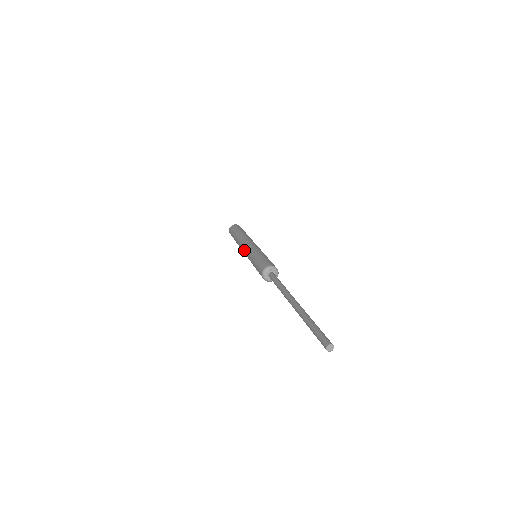
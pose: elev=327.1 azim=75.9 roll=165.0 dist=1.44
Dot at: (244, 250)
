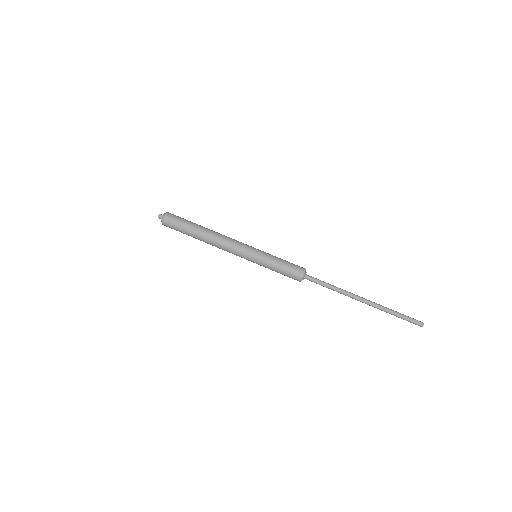
Dot at: (238, 252)
